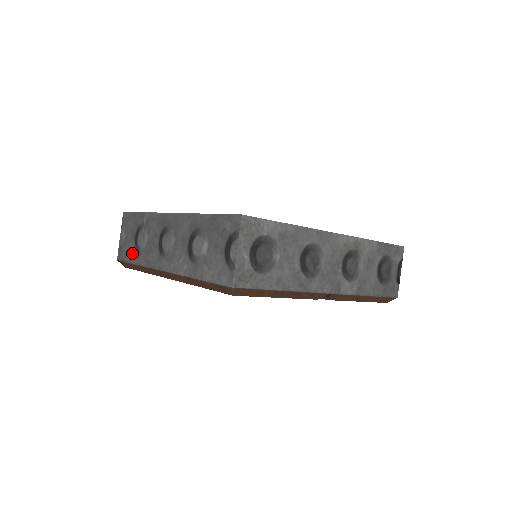
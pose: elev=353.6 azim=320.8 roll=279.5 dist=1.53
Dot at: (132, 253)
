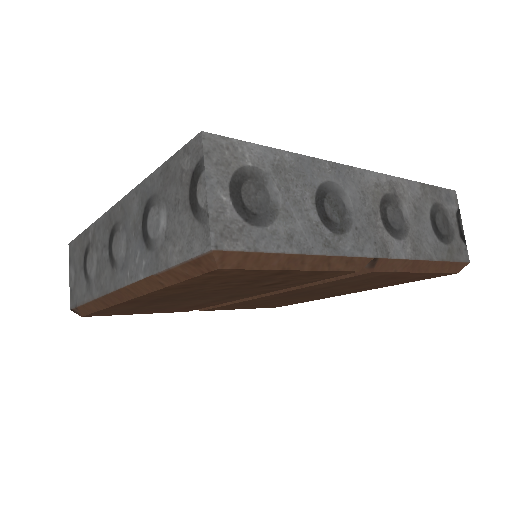
Dot at: (83, 289)
